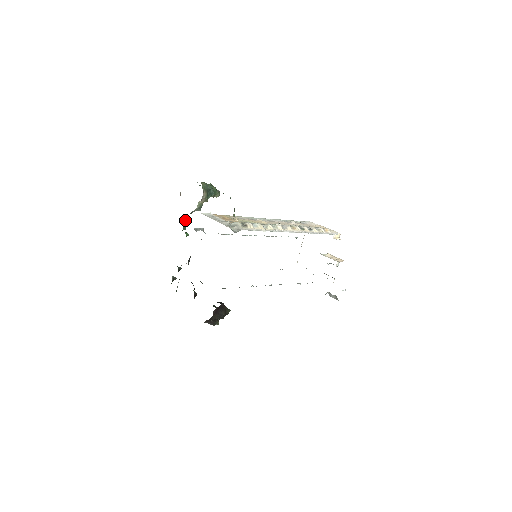
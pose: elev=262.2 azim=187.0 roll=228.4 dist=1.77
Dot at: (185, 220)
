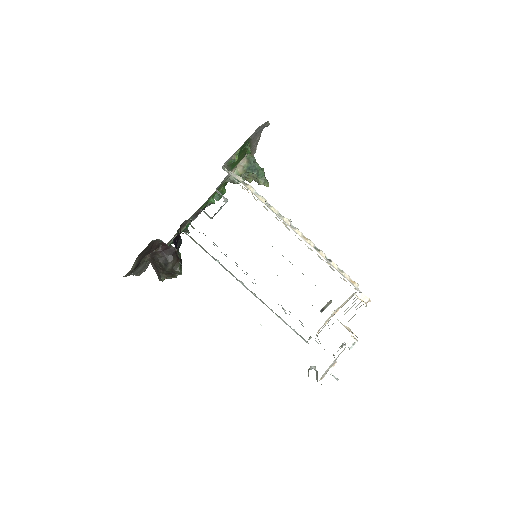
Dot at: (222, 191)
